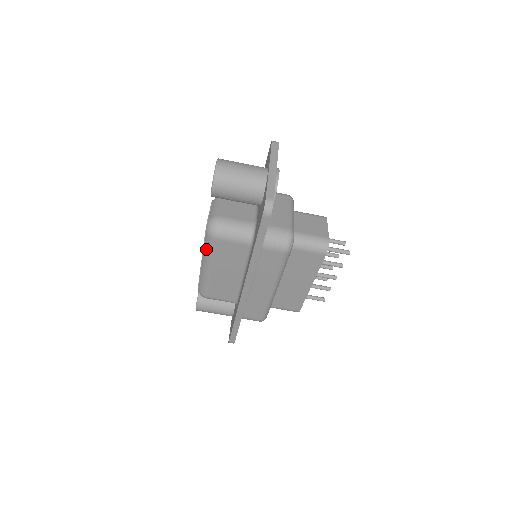
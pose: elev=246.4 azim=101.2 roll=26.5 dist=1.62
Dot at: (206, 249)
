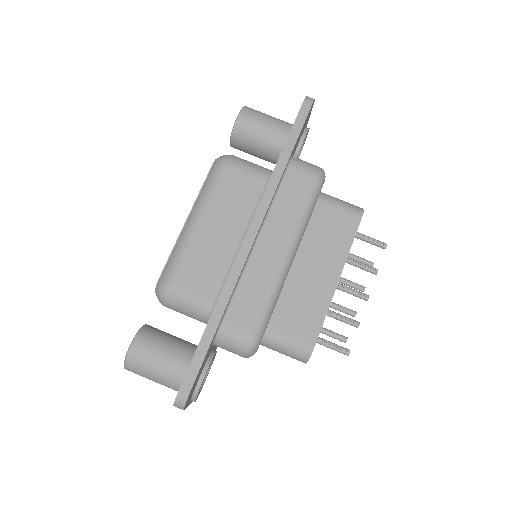
Dot at: (206, 187)
